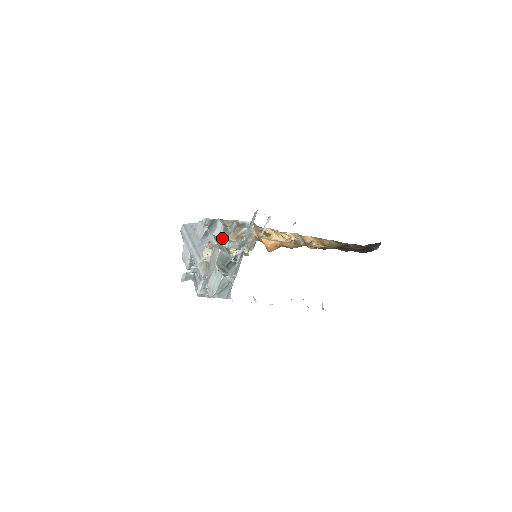
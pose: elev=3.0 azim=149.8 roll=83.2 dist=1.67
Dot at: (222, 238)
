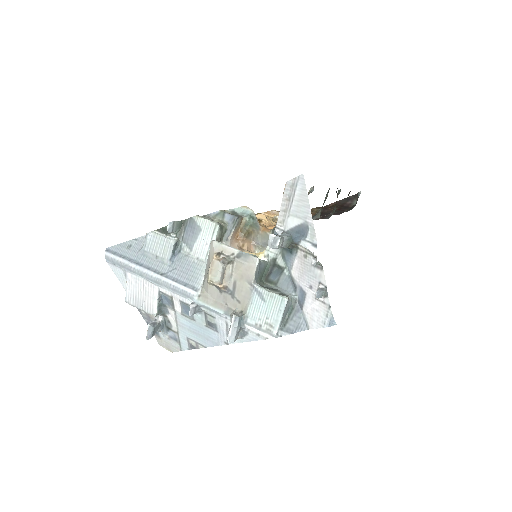
Dot at: occluded
